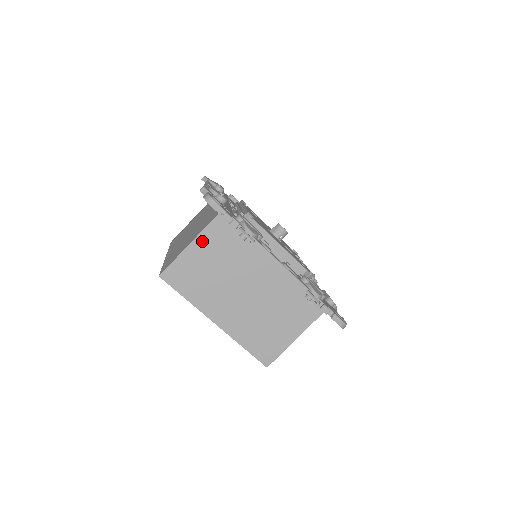
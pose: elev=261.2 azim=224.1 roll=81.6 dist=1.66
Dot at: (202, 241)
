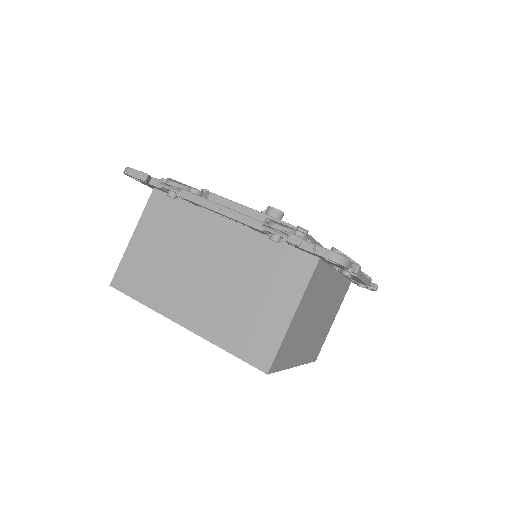
Dot at: (144, 227)
